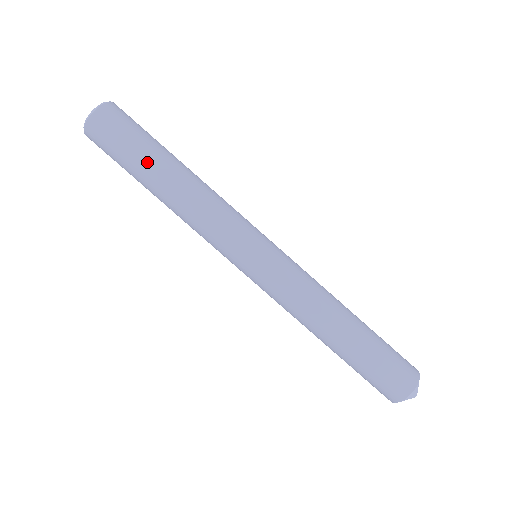
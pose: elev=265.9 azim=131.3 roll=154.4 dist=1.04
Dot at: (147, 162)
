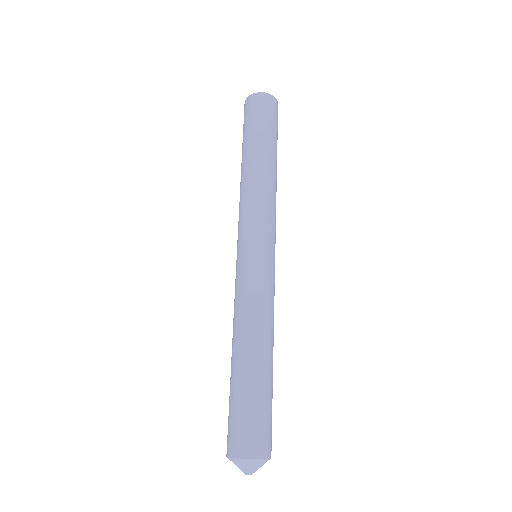
Dot at: (267, 140)
